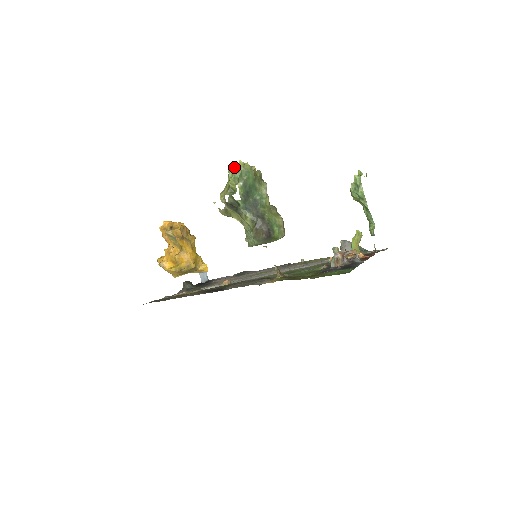
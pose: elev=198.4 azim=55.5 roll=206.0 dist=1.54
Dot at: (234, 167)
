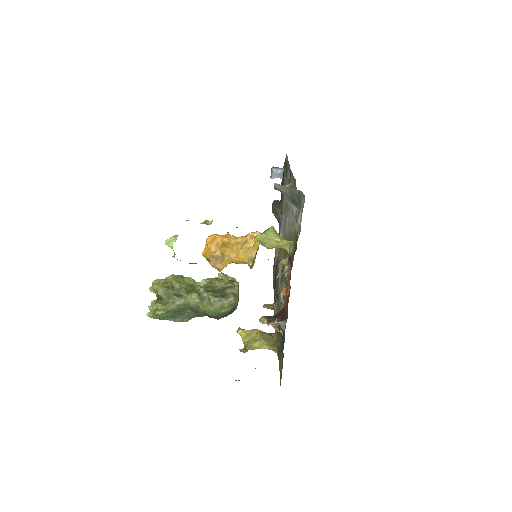
Dot at: occluded
